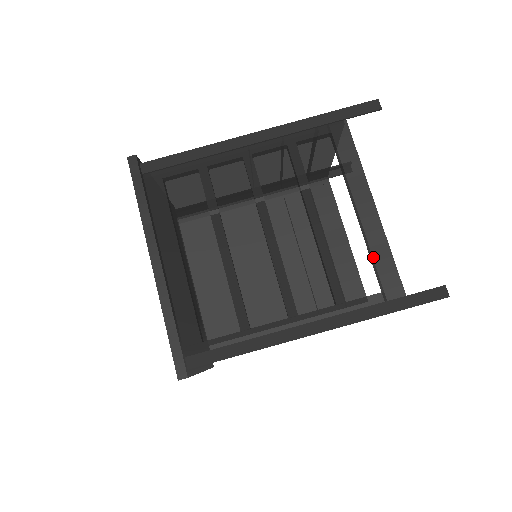
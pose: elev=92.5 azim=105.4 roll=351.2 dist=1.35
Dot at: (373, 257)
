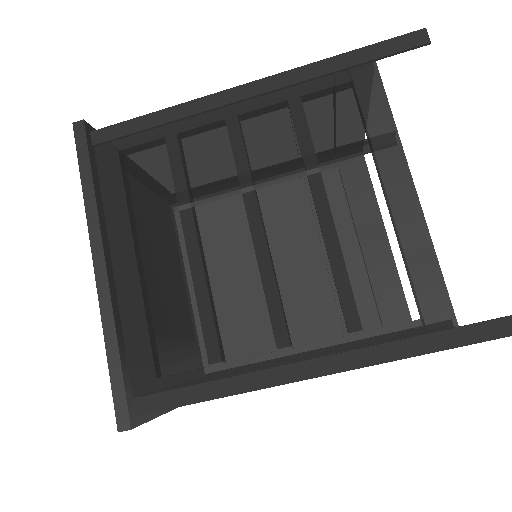
Dot at: (408, 265)
